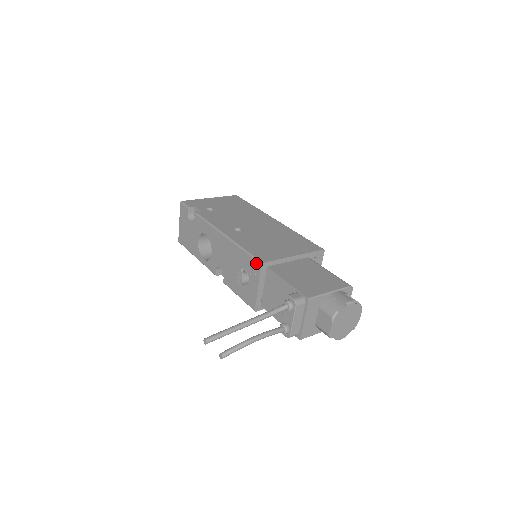
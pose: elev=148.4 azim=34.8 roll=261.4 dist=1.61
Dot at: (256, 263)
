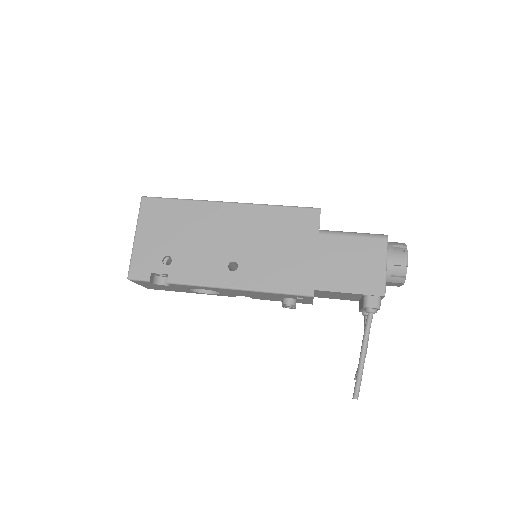
Dot at: (304, 297)
